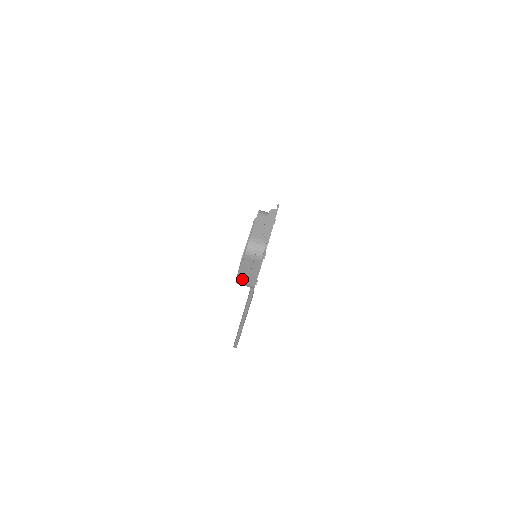
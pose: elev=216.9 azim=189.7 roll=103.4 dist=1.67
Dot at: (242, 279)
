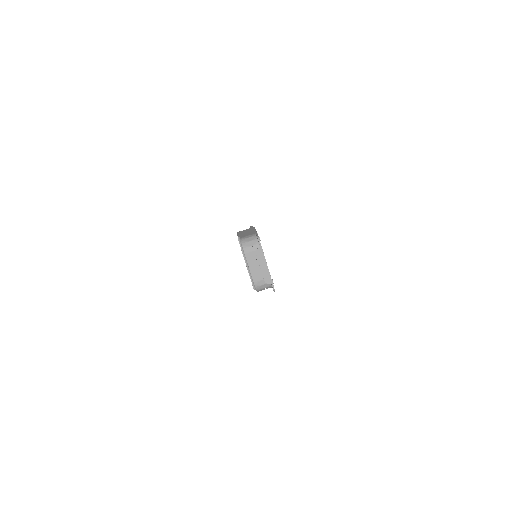
Dot at: occluded
